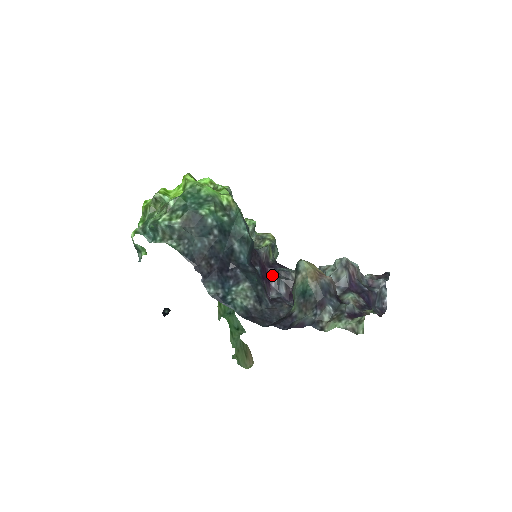
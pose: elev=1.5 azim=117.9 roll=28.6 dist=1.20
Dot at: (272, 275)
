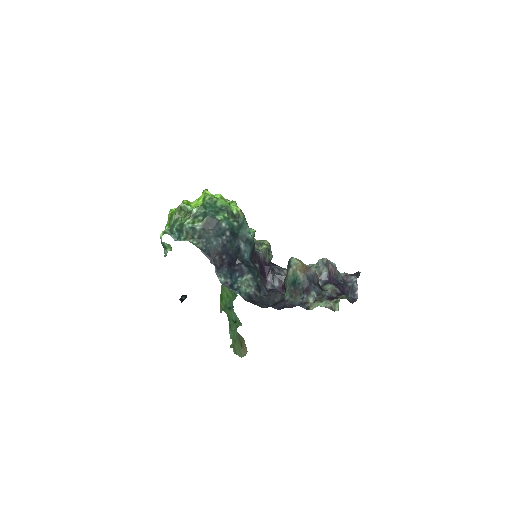
Dot at: (268, 272)
